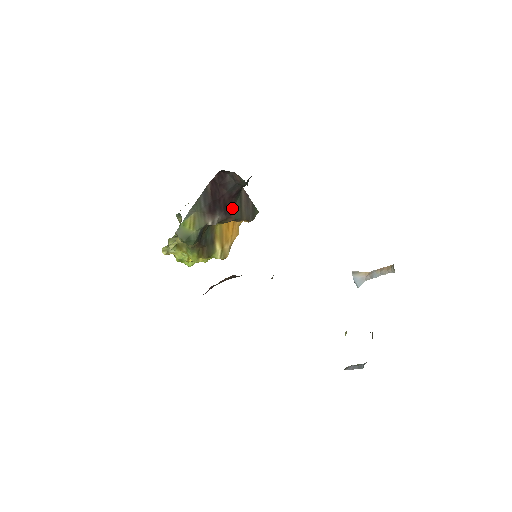
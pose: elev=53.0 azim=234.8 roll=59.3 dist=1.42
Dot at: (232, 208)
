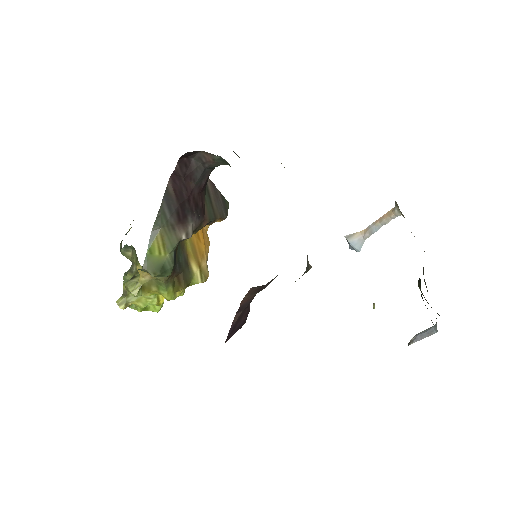
Dot at: (203, 207)
